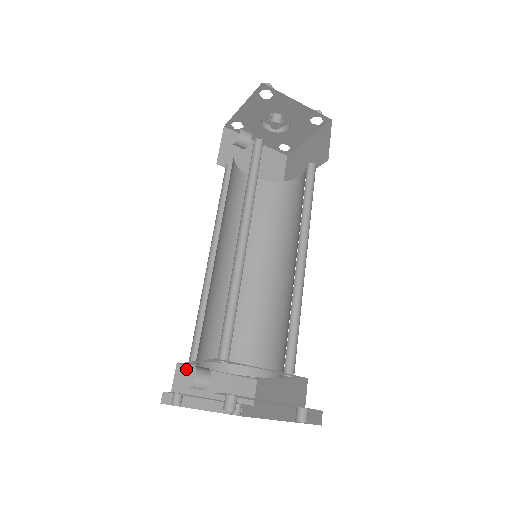
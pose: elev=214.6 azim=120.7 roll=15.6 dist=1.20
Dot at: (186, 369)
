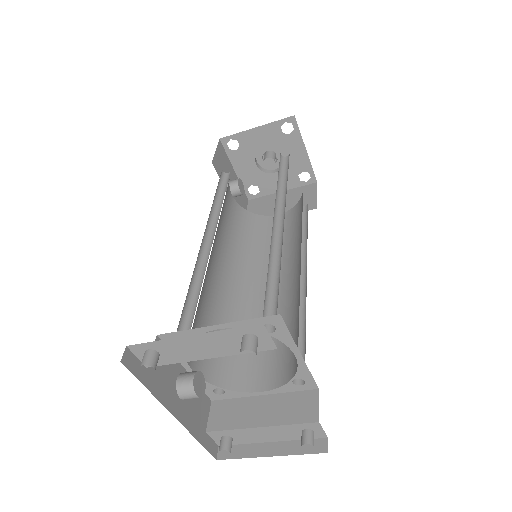
Dot at: (222, 403)
